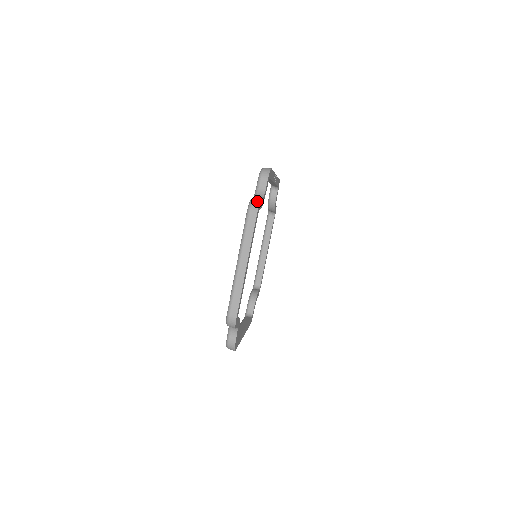
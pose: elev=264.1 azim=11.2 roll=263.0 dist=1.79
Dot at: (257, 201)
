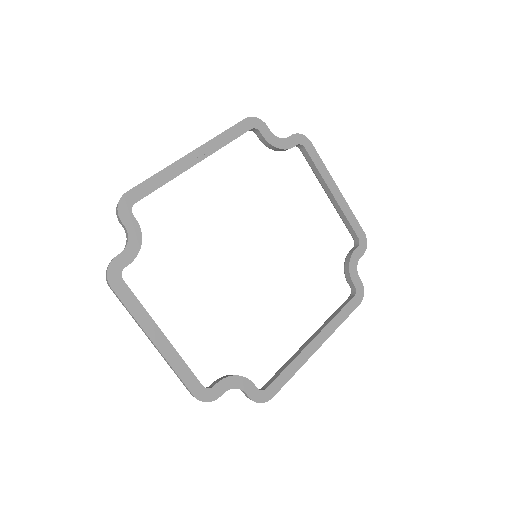
Dot at: (107, 268)
